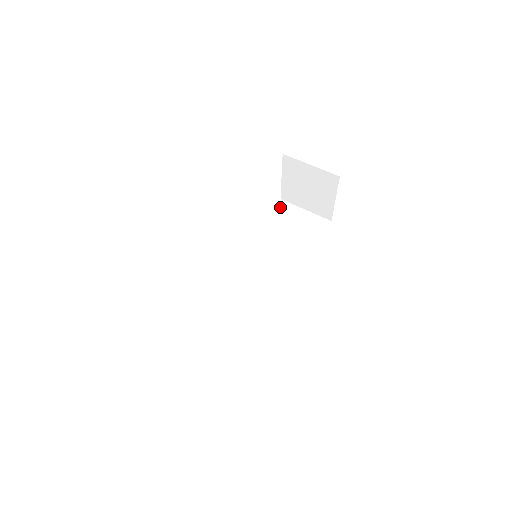
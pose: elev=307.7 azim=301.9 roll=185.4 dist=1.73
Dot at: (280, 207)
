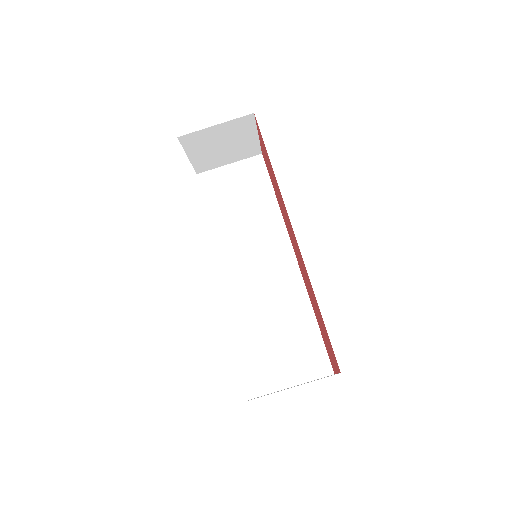
Dot at: (205, 183)
